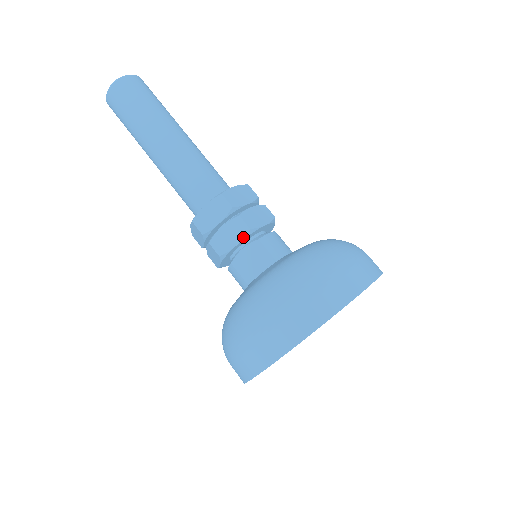
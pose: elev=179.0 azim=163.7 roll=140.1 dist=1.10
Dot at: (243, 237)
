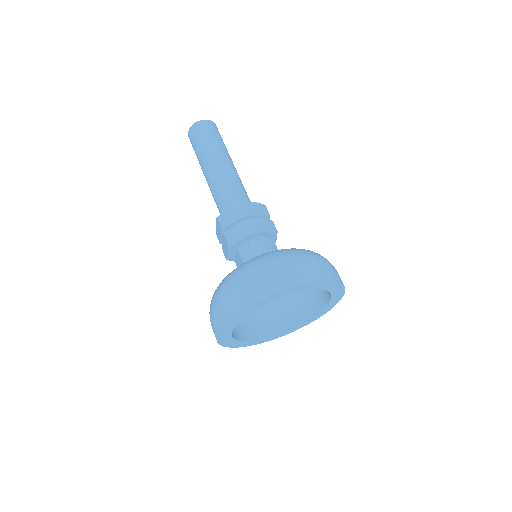
Dot at: (228, 249)
